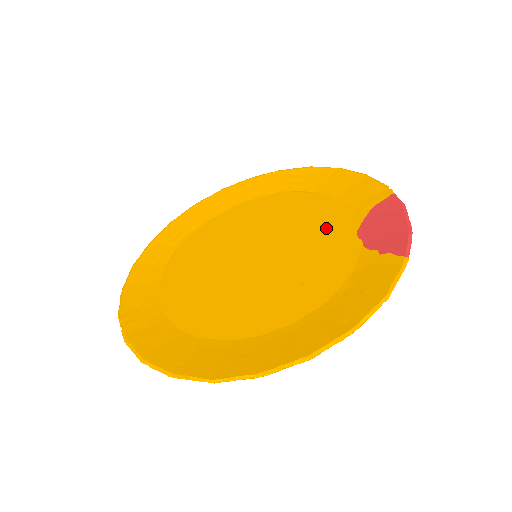
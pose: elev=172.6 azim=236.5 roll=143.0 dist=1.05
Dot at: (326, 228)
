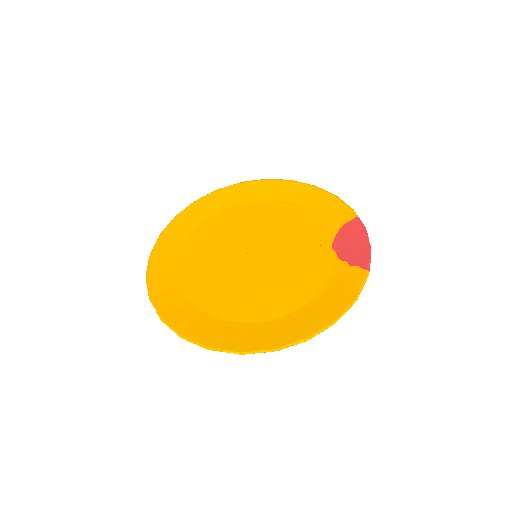
Dot at: (308, 238)
